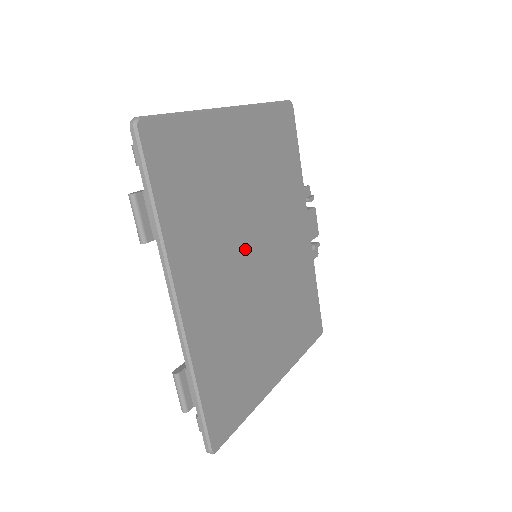
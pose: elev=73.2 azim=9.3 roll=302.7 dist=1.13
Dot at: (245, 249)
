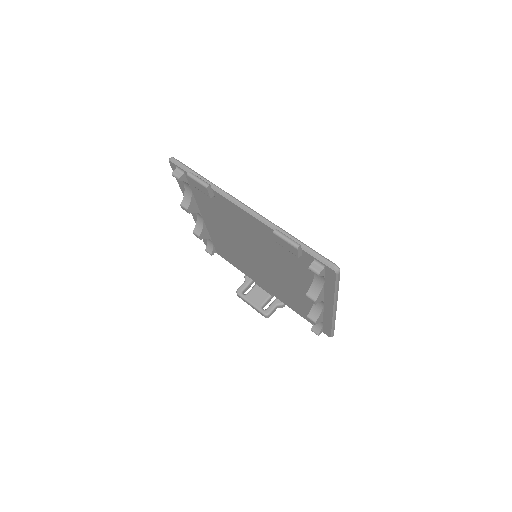
Dot at: occluded
